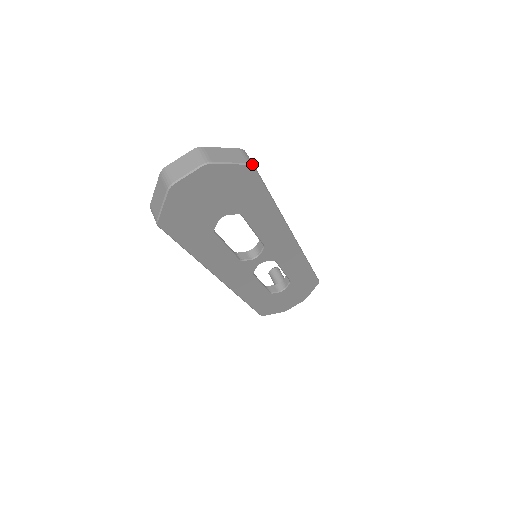
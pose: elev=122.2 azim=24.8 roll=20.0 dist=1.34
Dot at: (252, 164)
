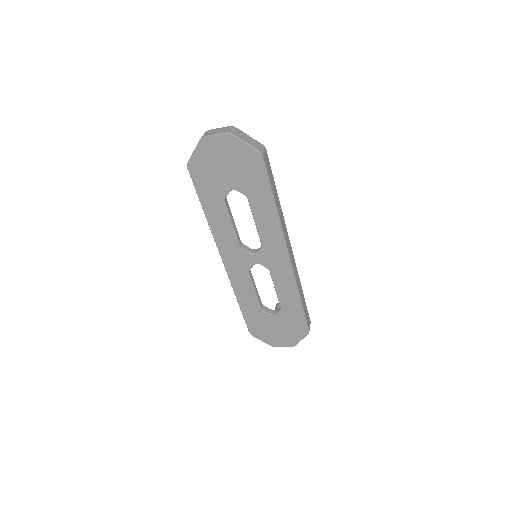
Dot at: (262, 154)
